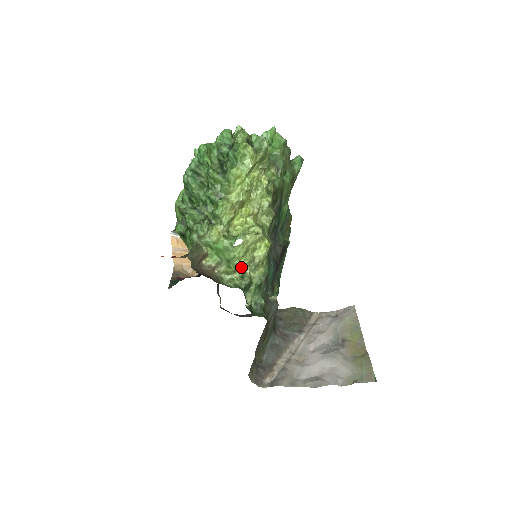
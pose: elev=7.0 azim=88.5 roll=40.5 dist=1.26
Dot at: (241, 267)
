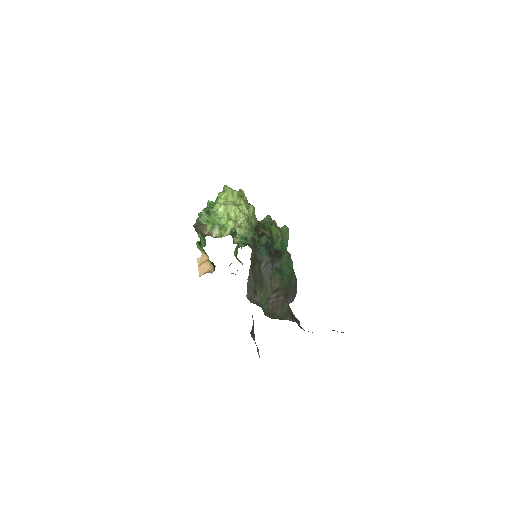
Dot at: (228, 225)
